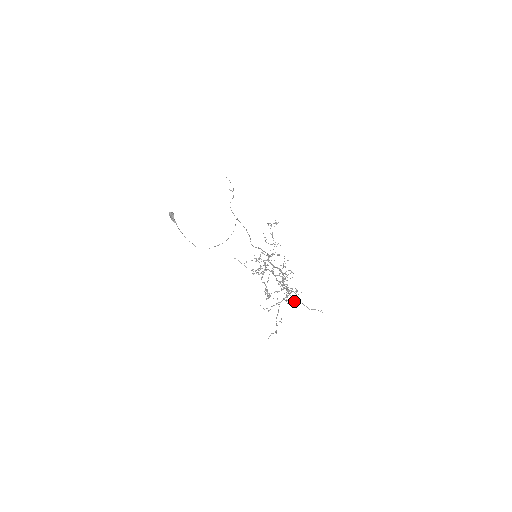
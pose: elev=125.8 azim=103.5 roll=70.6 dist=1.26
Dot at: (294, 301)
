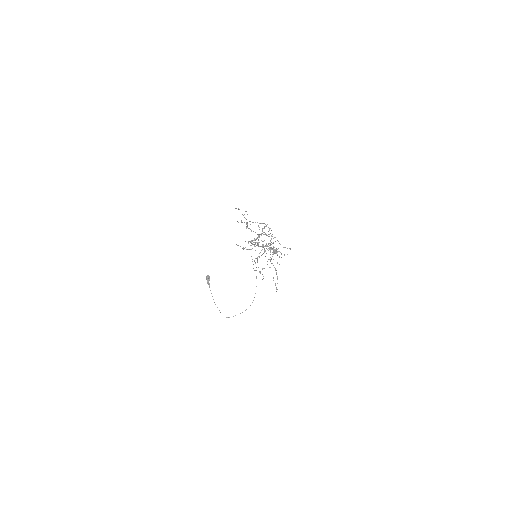
Dot at: (268, 236)
